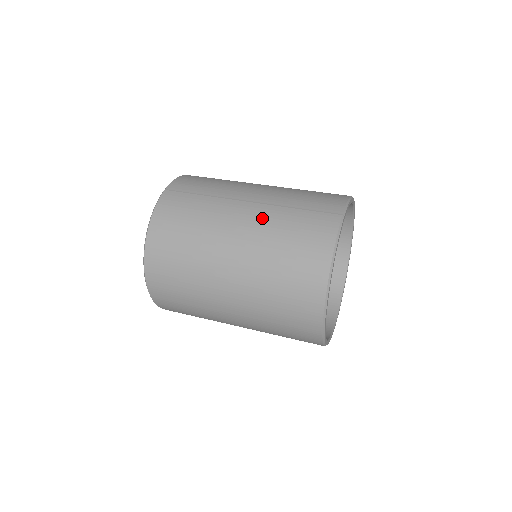
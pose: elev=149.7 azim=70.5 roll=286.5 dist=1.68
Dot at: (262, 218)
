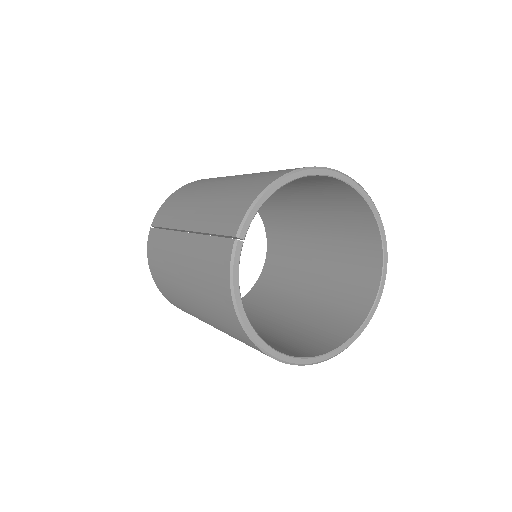
Dot at: (189, 254)
